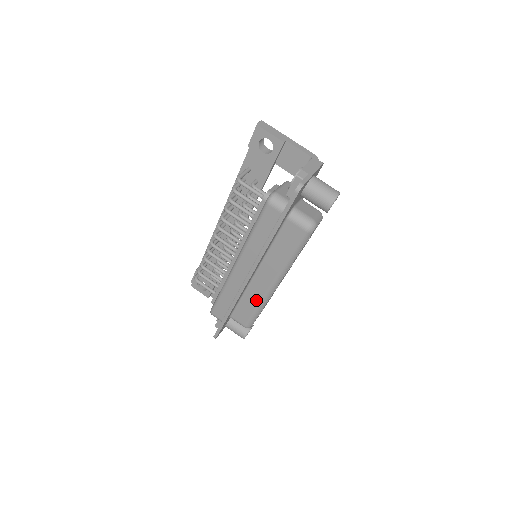
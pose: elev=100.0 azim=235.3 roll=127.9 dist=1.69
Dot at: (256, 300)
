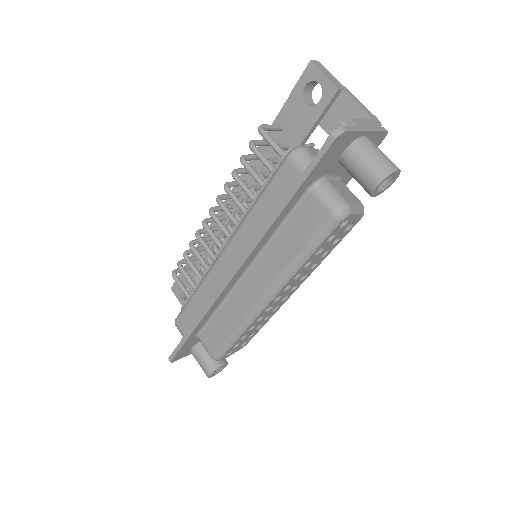
Dot at: (236, 317)
